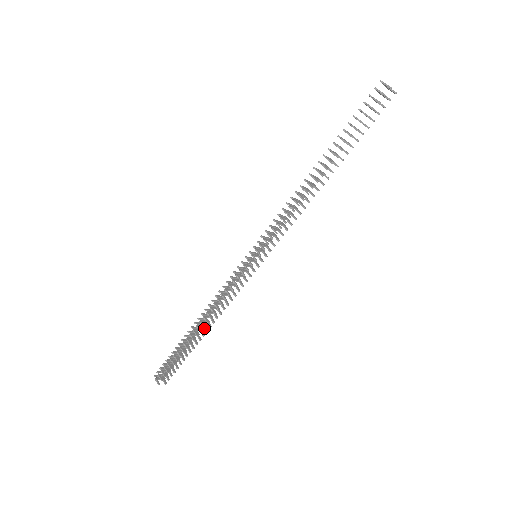
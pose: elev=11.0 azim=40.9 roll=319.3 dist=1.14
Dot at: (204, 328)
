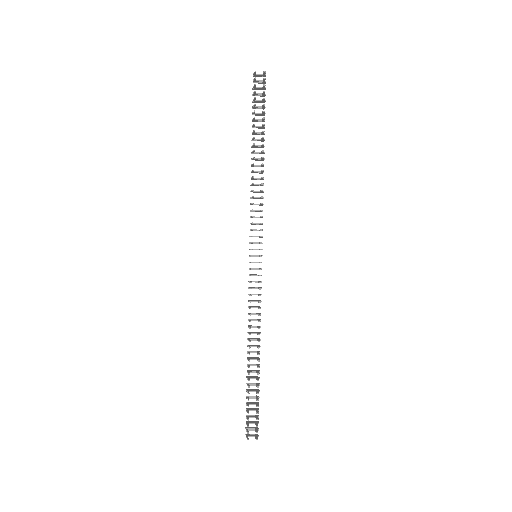
Dot at: (257, 353)
